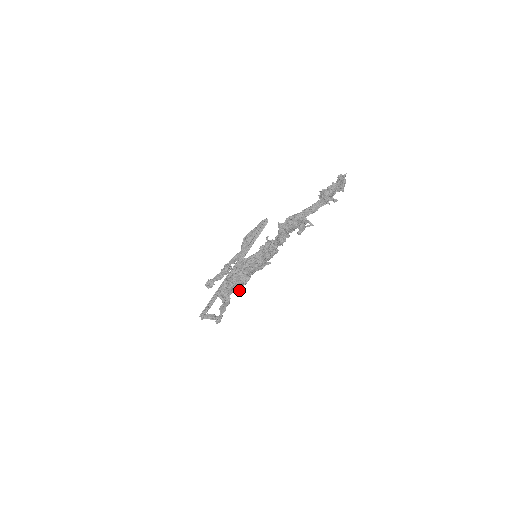
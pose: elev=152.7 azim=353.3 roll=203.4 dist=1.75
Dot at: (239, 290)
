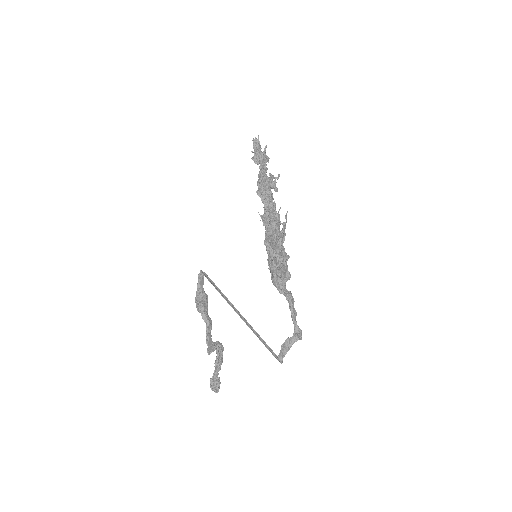
Dot at: (289, 274)
